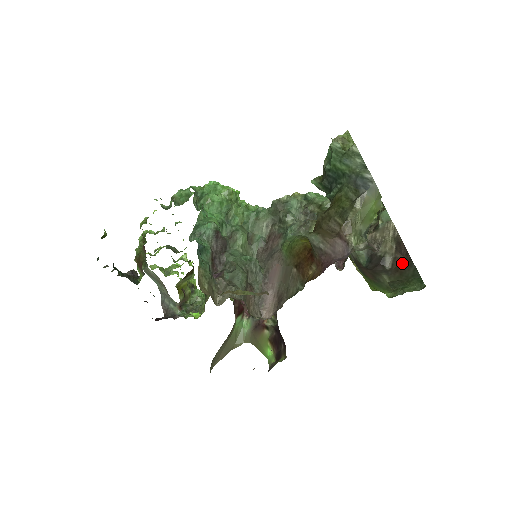
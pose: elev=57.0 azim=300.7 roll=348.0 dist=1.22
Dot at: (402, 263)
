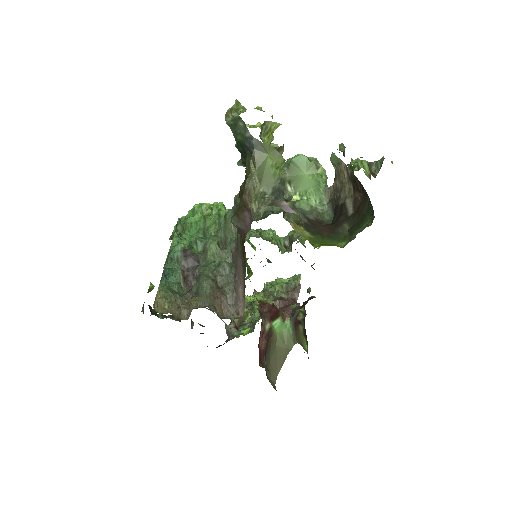
Dot at: (360, 202)
